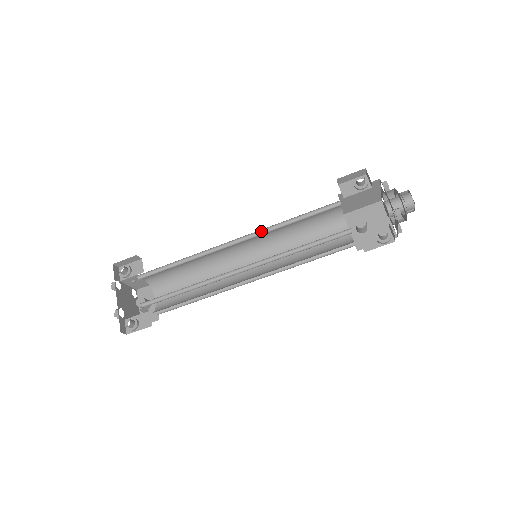
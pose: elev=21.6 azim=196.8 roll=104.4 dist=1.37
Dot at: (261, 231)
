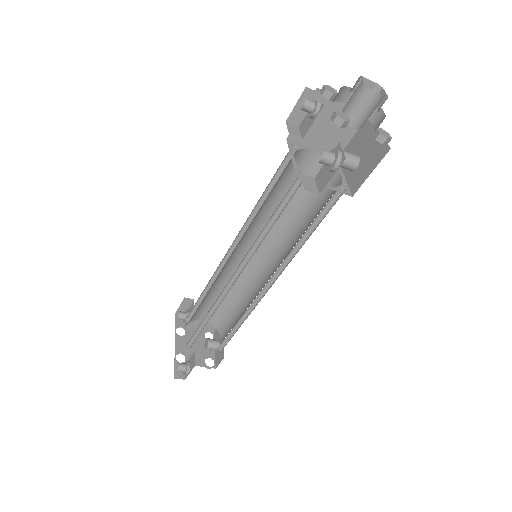
Dot at: (247, 226)
